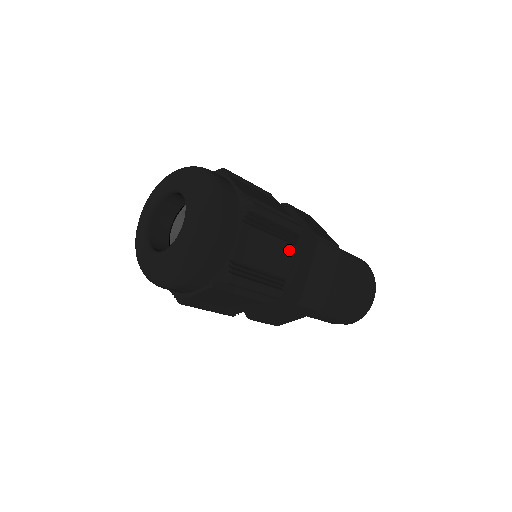
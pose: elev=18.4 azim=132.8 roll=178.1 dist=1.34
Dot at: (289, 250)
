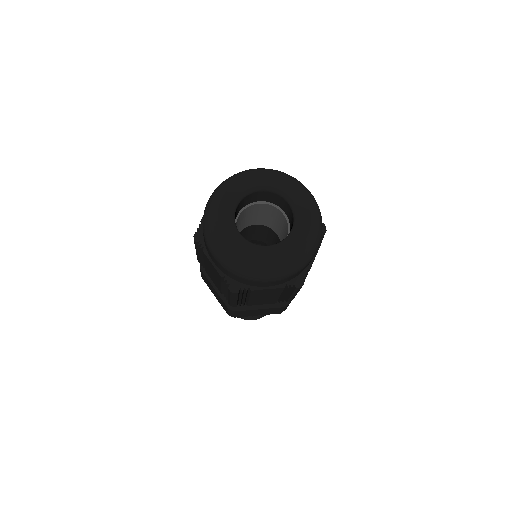
Dot at: occluded
